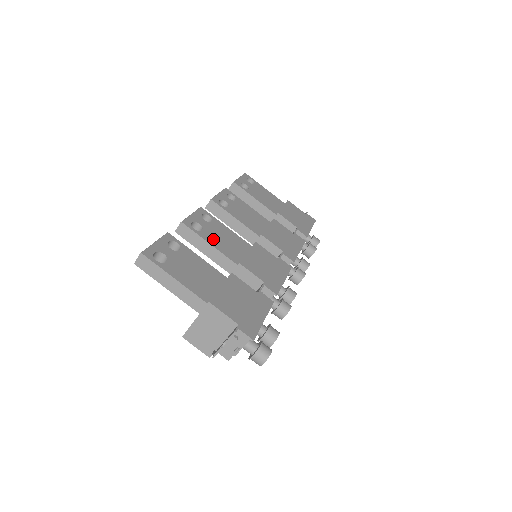
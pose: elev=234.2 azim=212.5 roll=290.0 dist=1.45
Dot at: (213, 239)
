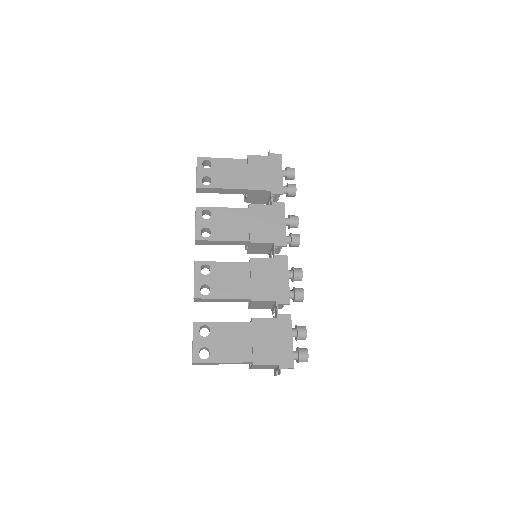
Dot at: (222, 290)
